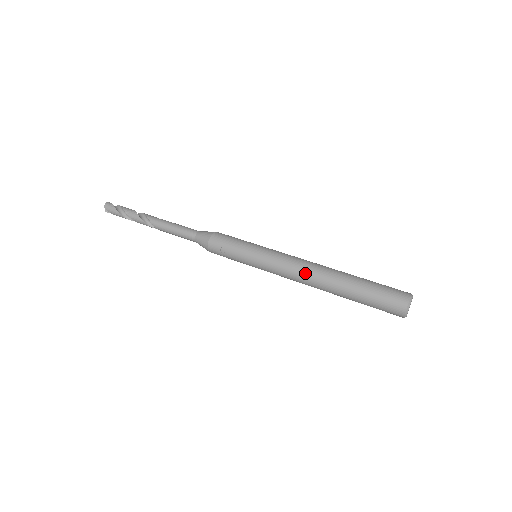
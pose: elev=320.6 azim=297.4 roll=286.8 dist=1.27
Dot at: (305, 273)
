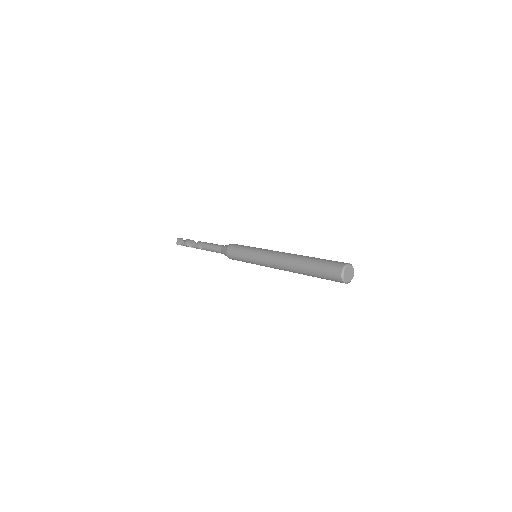
Dot at: (282, 255)
